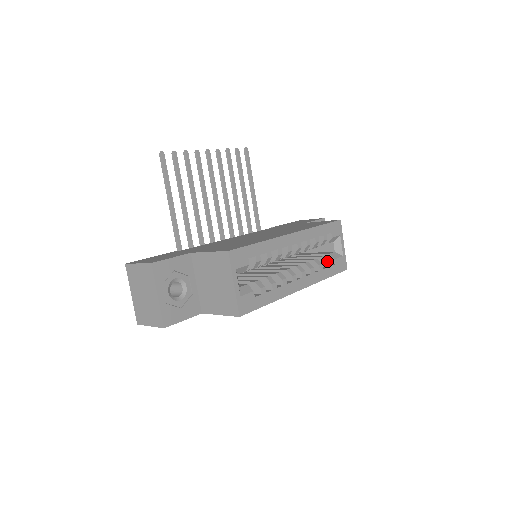
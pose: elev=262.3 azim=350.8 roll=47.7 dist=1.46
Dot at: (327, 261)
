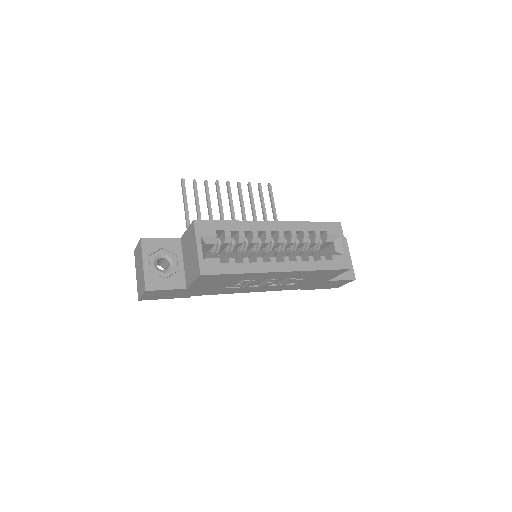
Dot at: (320, 255)
